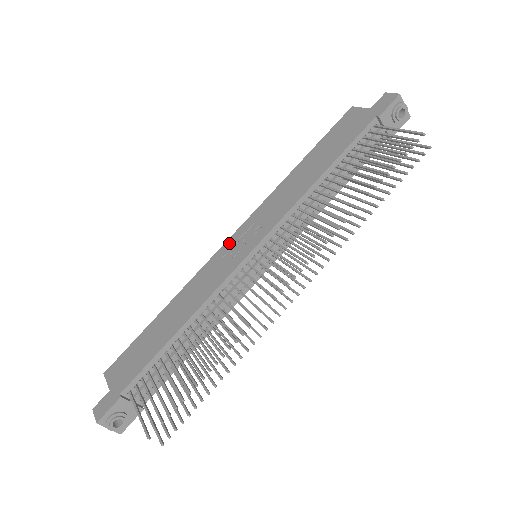
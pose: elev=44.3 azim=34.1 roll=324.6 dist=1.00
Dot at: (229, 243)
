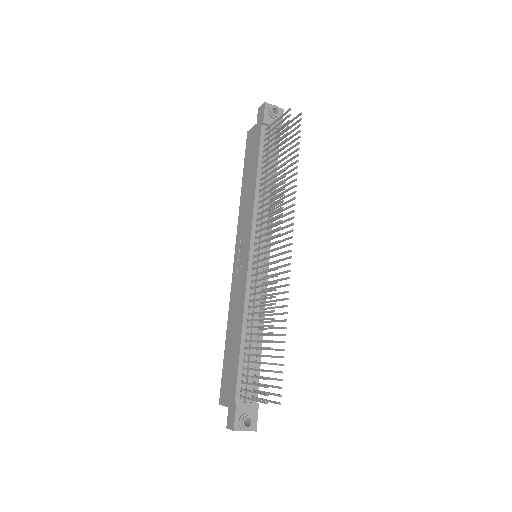
Dot at: (235, 263)
